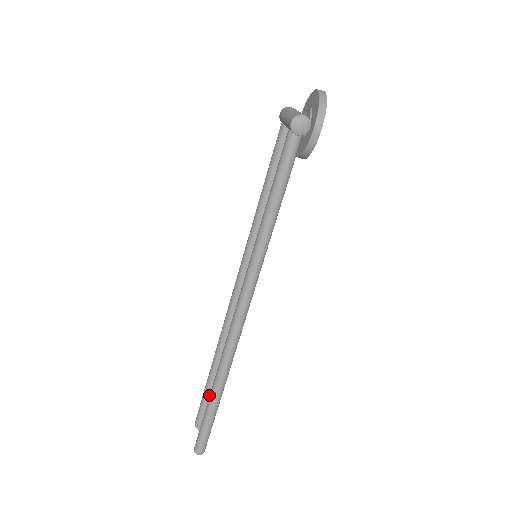
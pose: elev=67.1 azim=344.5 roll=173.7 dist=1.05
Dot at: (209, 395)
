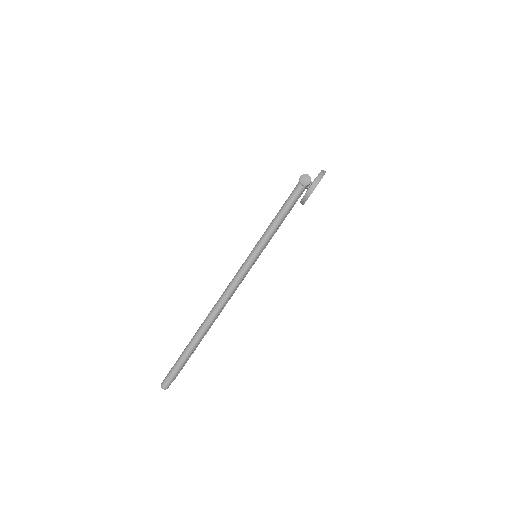
Dot at: occluded
